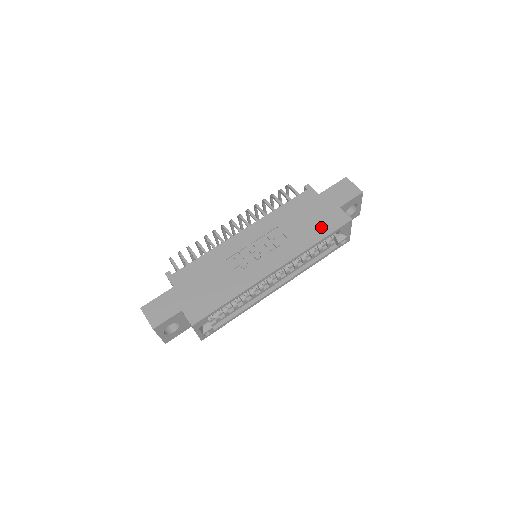
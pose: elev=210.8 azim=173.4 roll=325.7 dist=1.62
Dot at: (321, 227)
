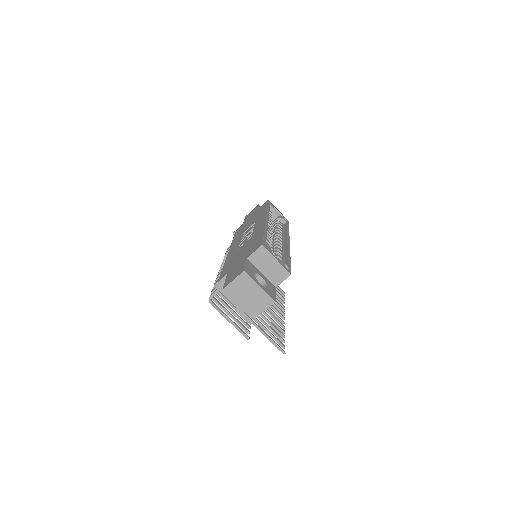
Dot at: occluded
